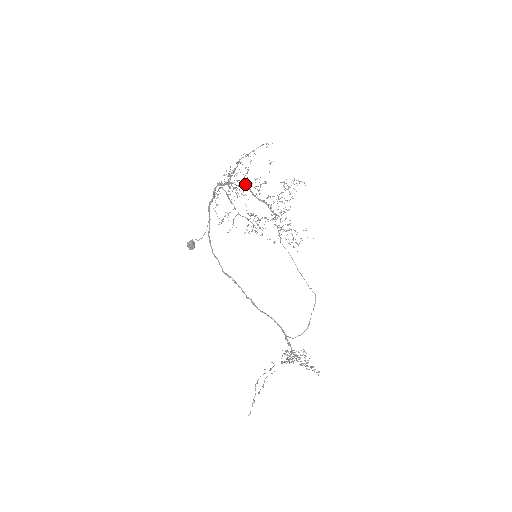
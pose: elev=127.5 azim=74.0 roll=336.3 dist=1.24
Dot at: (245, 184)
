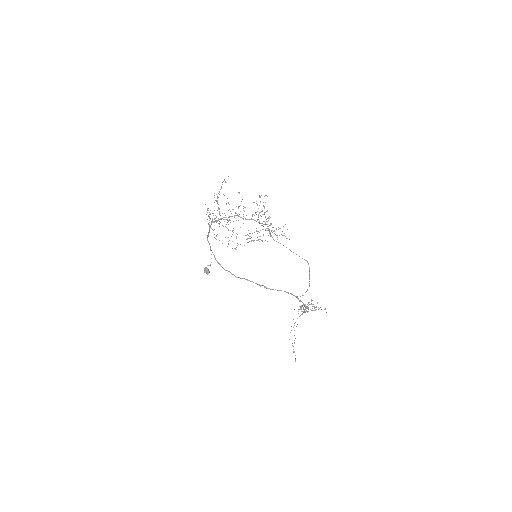
Dot at: occluded
